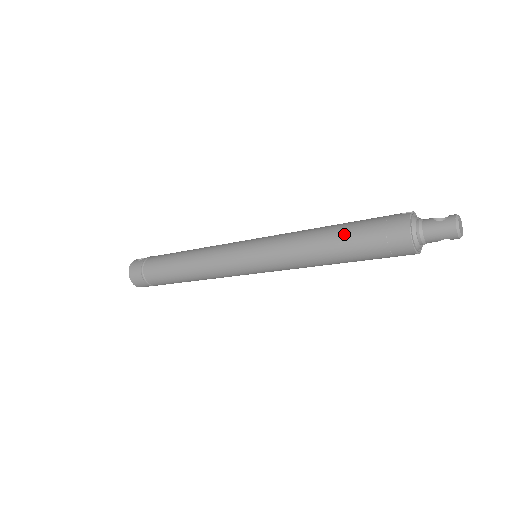
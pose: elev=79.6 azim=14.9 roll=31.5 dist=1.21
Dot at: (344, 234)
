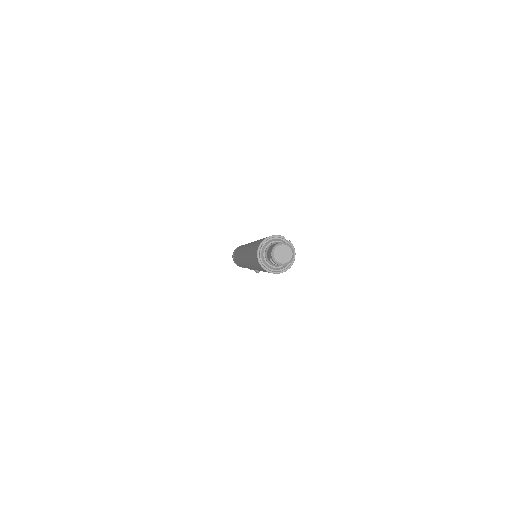
Dot at: occluded
